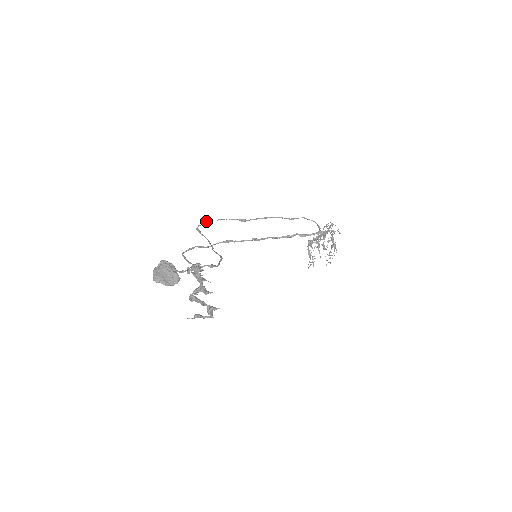
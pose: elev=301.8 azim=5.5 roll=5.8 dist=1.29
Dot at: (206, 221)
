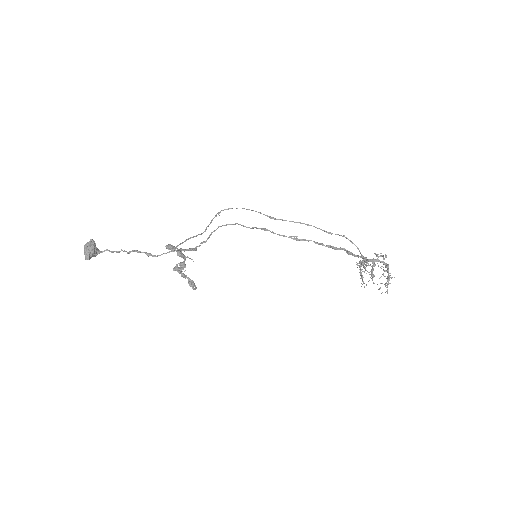
Dot at: occluded
